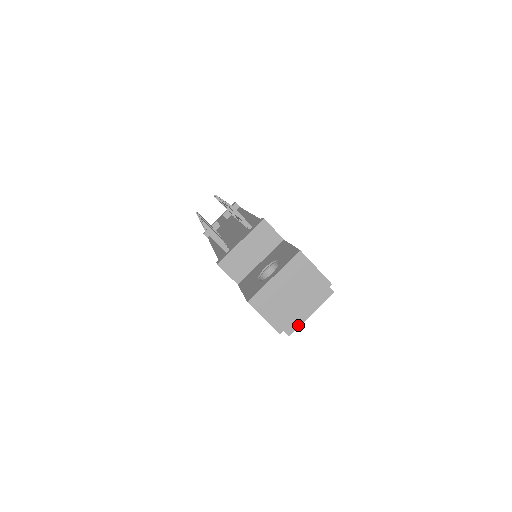
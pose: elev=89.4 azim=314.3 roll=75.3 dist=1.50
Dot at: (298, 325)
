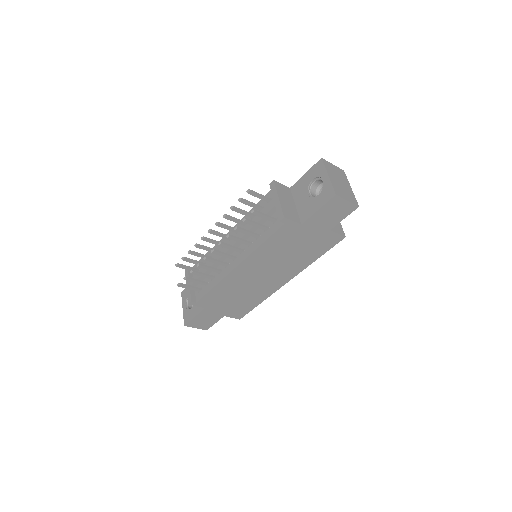
Dot at: (342, 228)
